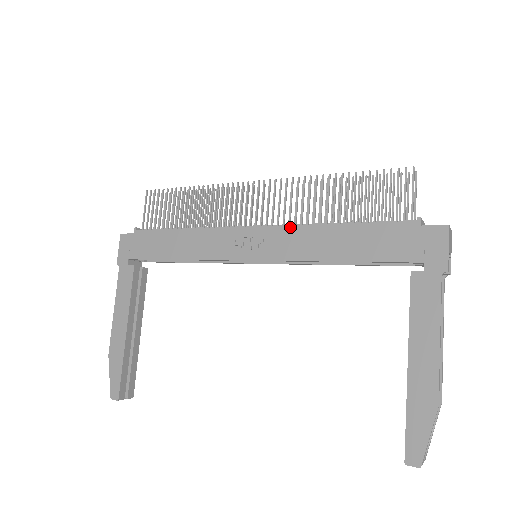
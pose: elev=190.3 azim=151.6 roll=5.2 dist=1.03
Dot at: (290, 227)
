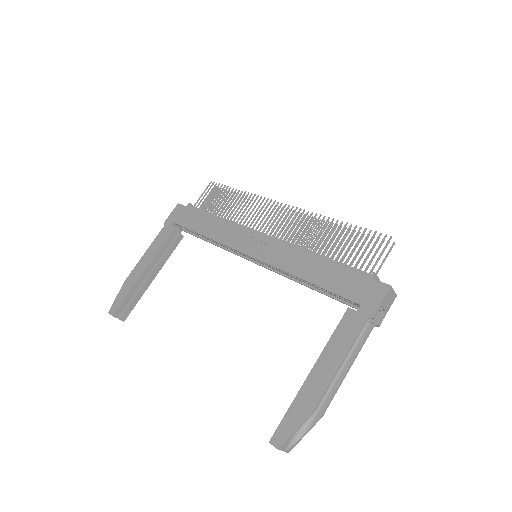
Dot at: (287, 243)
